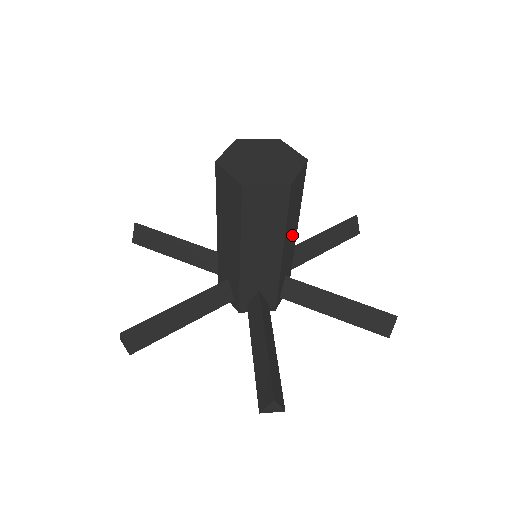
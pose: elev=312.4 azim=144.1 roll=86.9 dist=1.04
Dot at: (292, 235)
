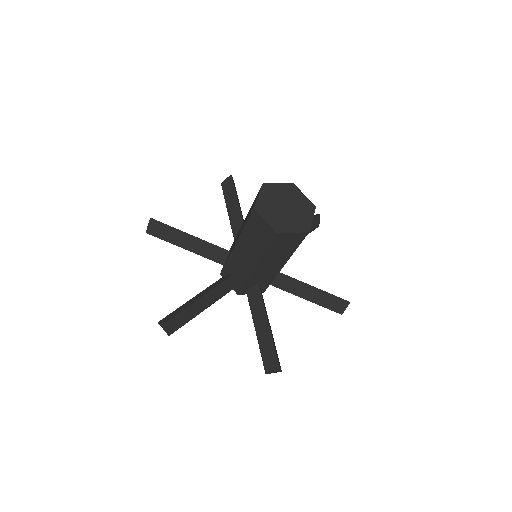
Dot at: occluded
